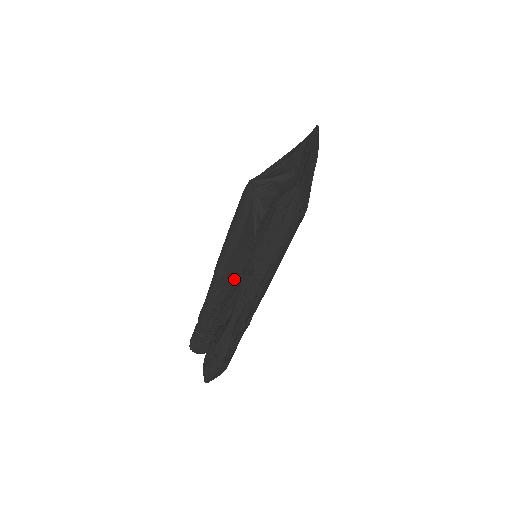
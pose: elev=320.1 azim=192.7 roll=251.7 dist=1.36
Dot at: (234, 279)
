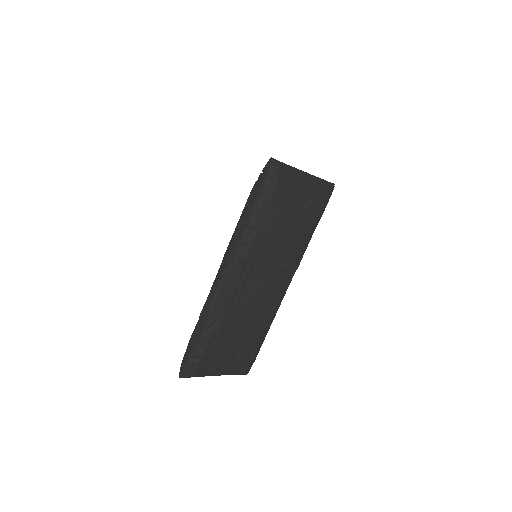
Dot at: occluded
